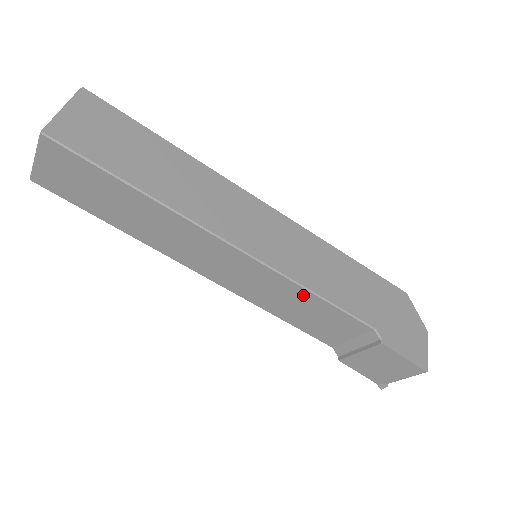
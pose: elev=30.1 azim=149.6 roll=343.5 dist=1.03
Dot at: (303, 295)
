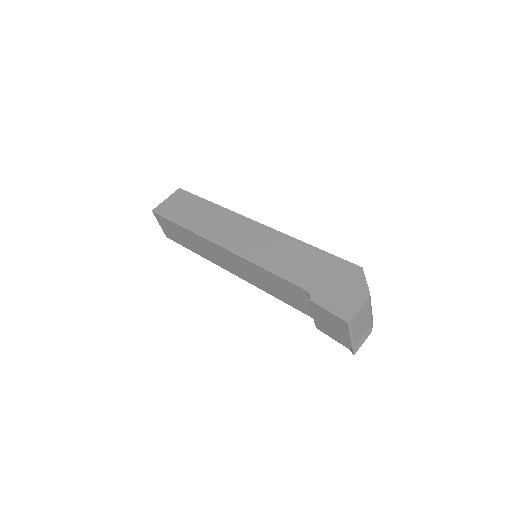
Dot at: (263, 272)
